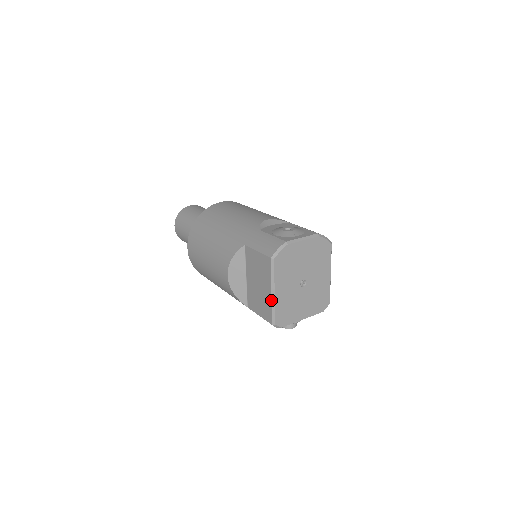
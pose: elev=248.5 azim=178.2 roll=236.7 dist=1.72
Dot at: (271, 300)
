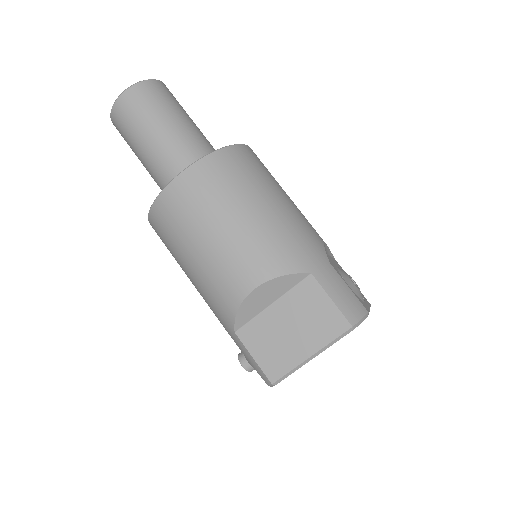
Dot at: (301, 362)
